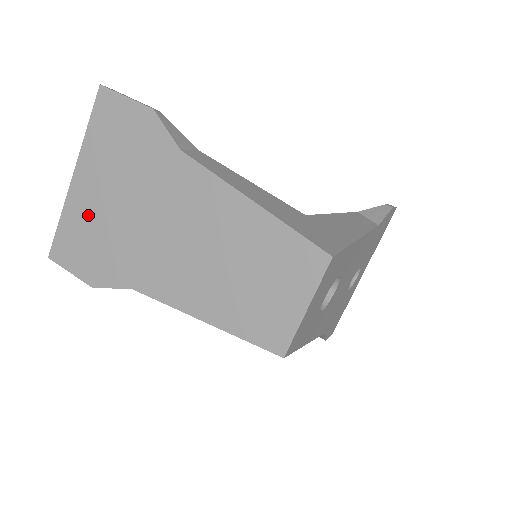
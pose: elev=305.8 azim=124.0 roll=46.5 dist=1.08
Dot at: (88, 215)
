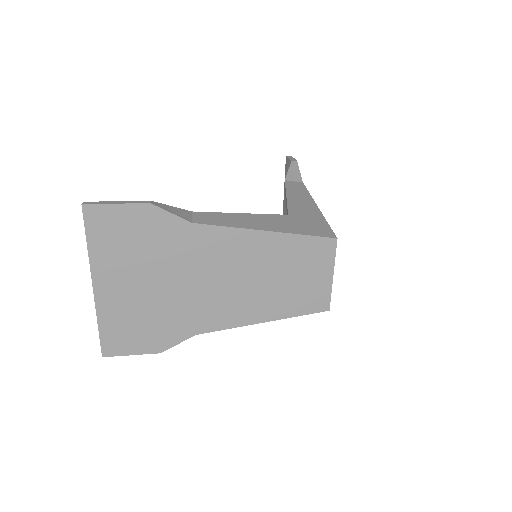
Dot at: (127, 307)
